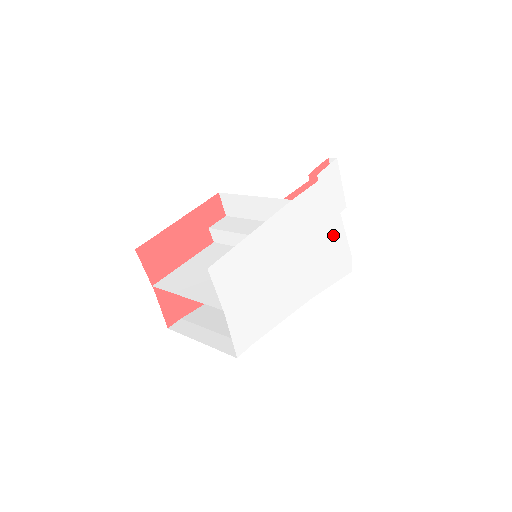
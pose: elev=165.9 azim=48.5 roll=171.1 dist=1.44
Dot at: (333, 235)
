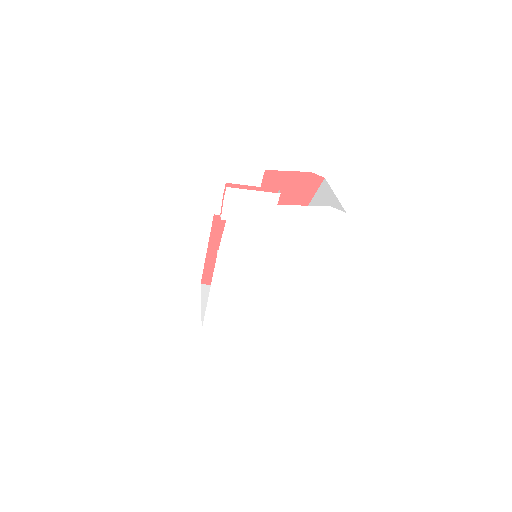
Dot at: (287, 222)
